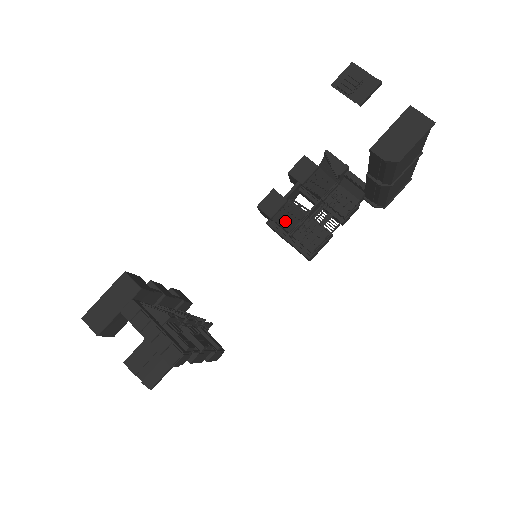
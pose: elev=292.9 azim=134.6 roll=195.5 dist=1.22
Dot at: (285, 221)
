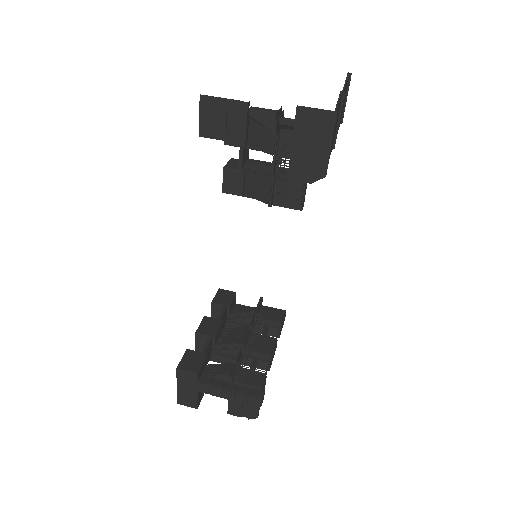
Dot at: (256, 194)
